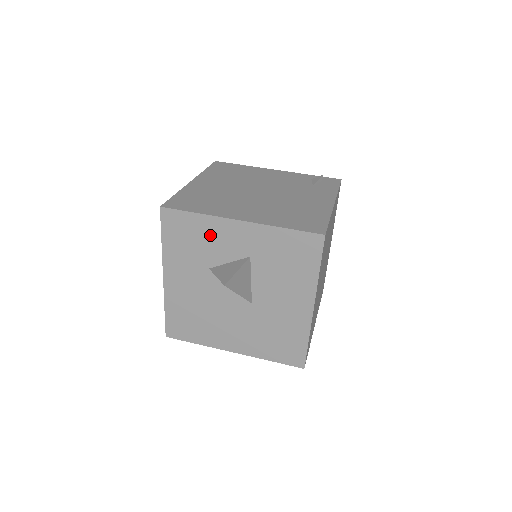
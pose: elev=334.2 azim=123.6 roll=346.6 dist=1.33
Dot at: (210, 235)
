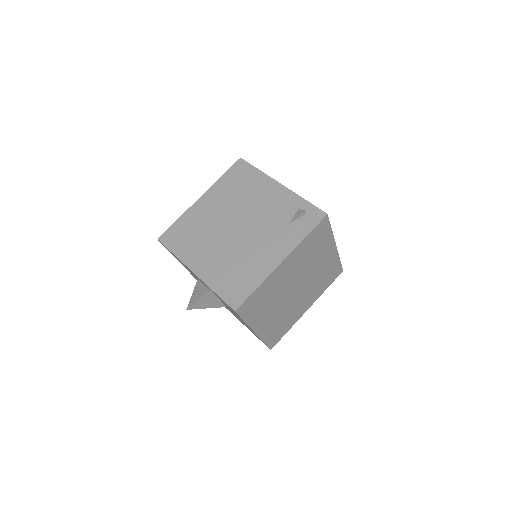
Dot at: occluded
